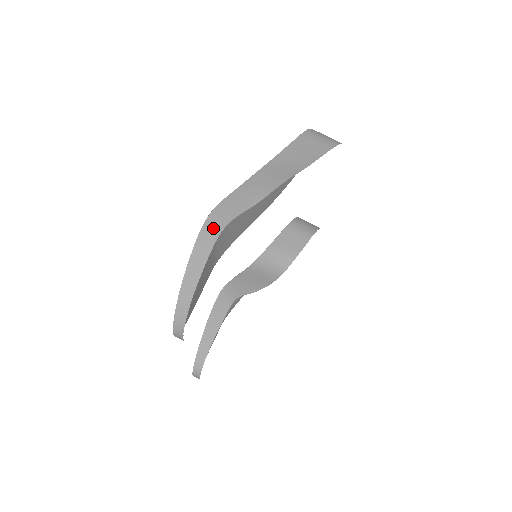
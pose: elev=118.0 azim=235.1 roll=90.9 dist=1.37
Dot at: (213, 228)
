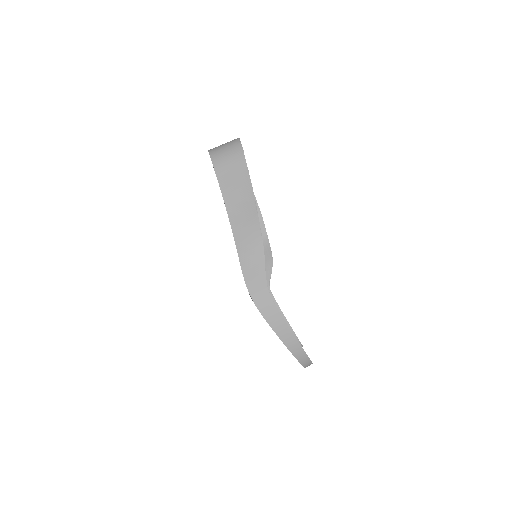
Dot at: (264, 302)
